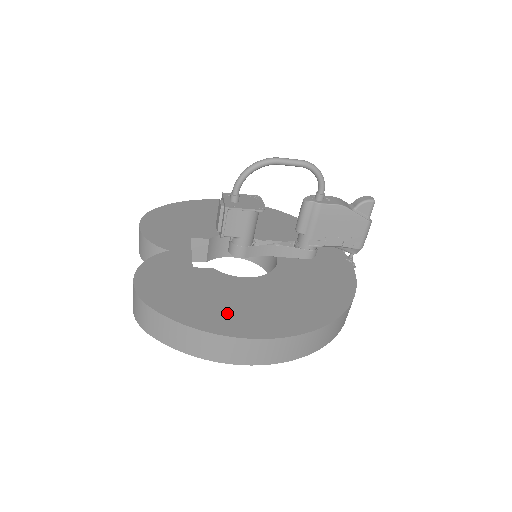
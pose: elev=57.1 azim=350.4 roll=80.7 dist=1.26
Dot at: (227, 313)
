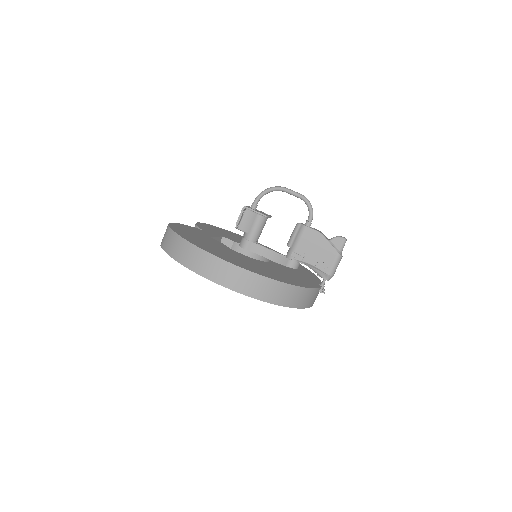
Dot at: (210, 247)
